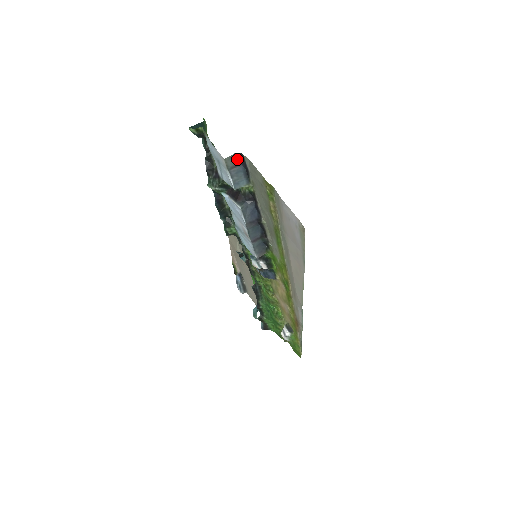
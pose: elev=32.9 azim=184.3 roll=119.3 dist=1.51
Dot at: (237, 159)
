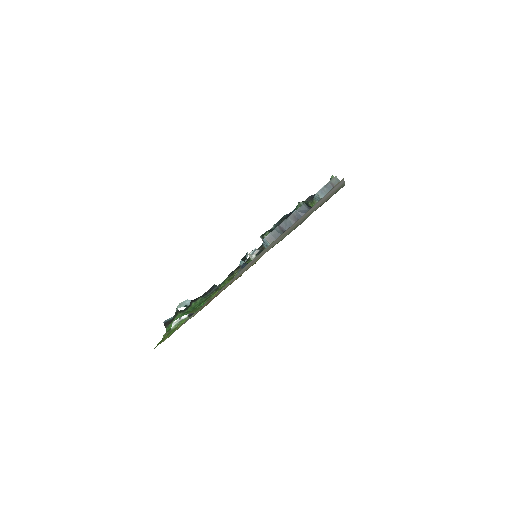
Dot at: occluded
